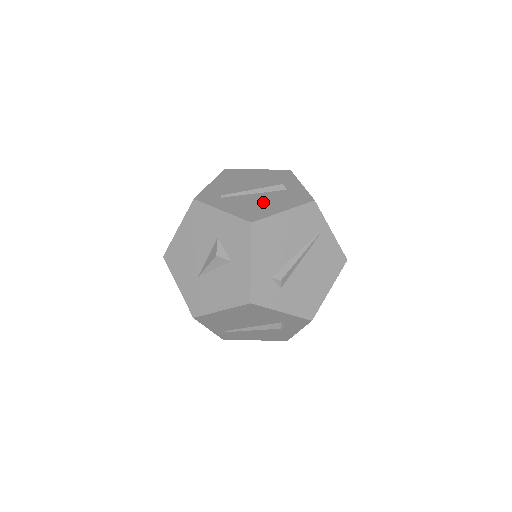
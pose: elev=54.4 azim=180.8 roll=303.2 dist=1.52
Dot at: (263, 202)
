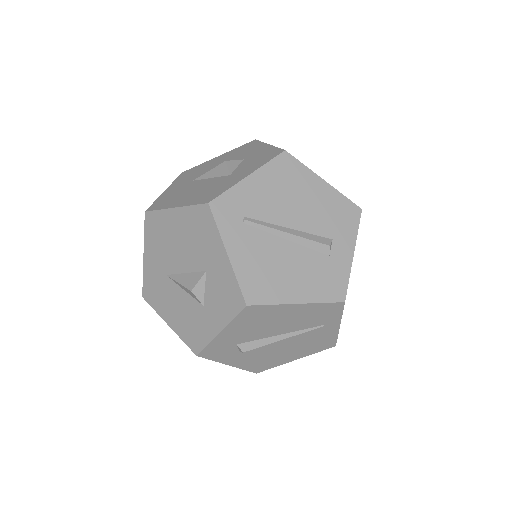
Dot at: (286, 268)
